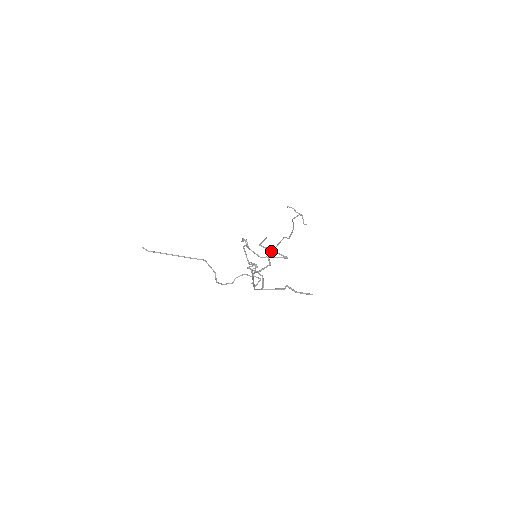
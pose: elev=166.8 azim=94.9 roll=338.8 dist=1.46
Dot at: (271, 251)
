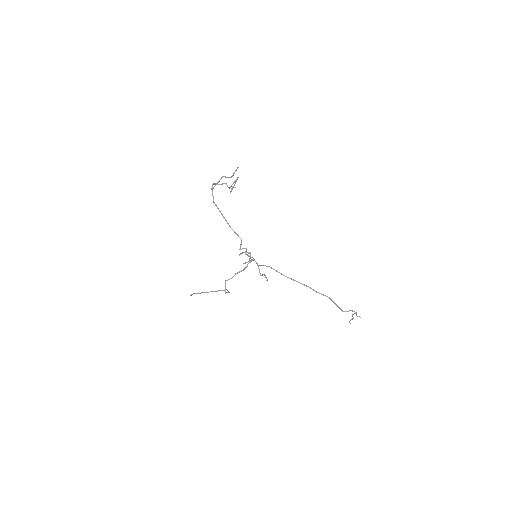
Dot at: (281, 274)
